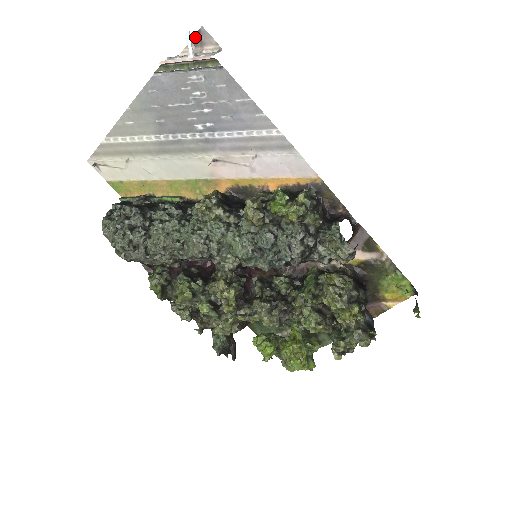
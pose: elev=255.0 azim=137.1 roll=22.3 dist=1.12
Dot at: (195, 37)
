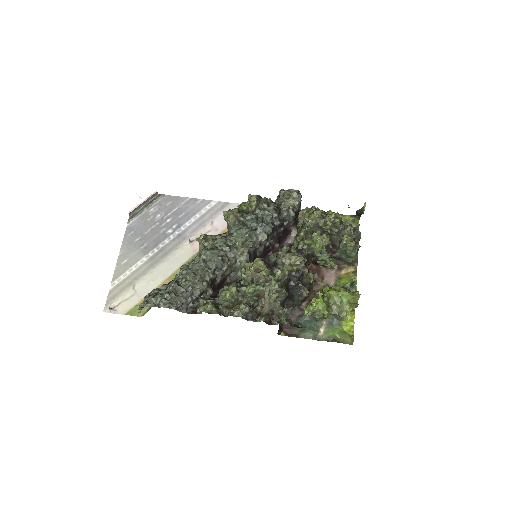
Dot at: occluded
